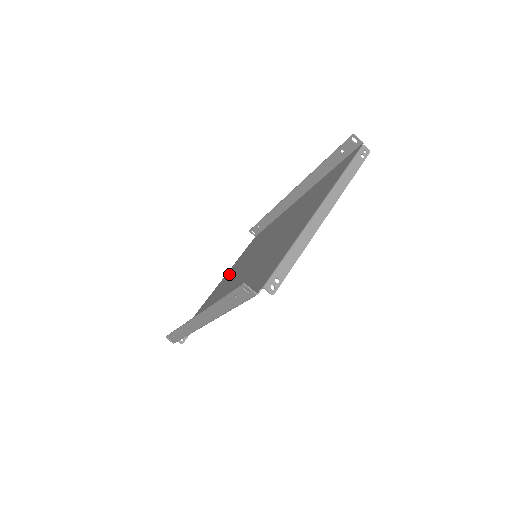
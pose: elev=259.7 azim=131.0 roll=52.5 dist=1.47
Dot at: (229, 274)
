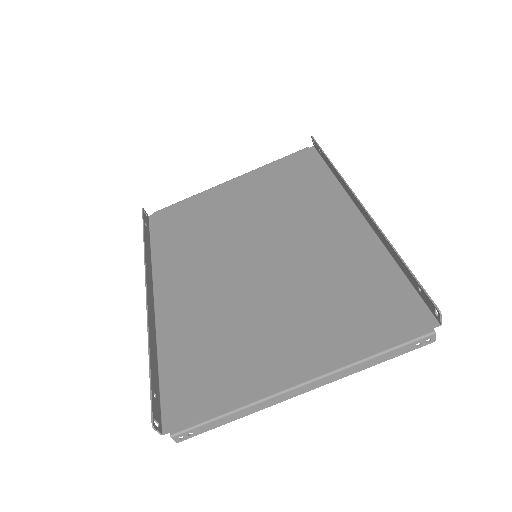
Dot at: (243, 192)
